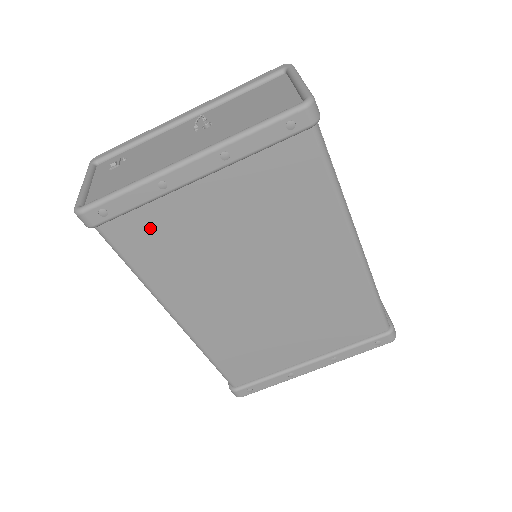
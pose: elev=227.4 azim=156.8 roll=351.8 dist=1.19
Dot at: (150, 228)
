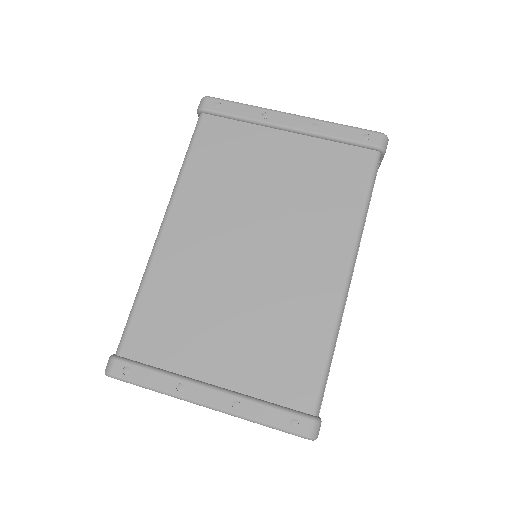
Dot at: (229, 138)
